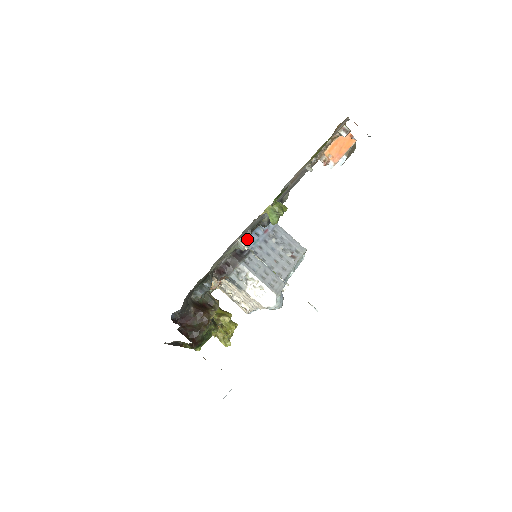
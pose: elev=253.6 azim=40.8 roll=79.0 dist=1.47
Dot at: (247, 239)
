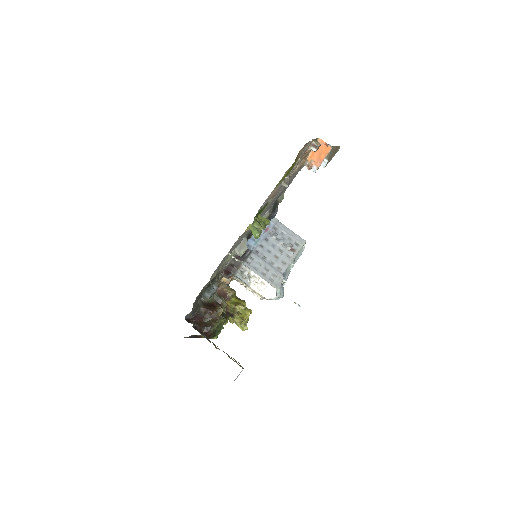
Dot at: (243, 246)
